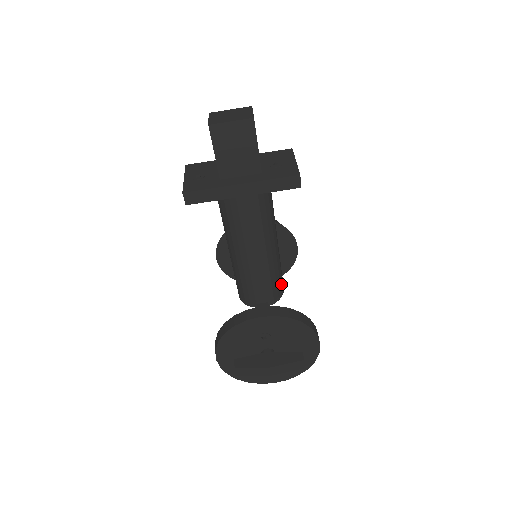
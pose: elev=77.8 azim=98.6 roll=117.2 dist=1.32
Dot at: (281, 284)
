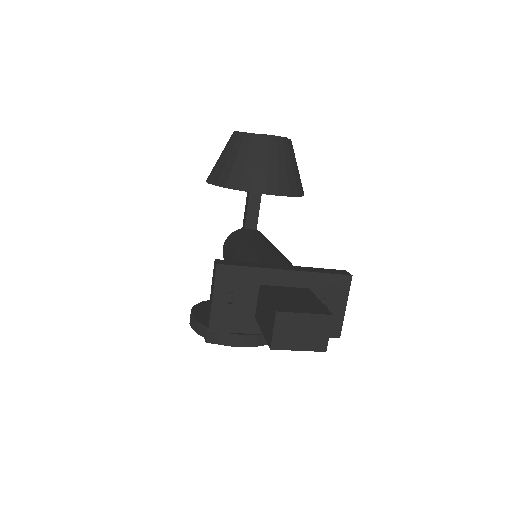
Dot at: occluded
